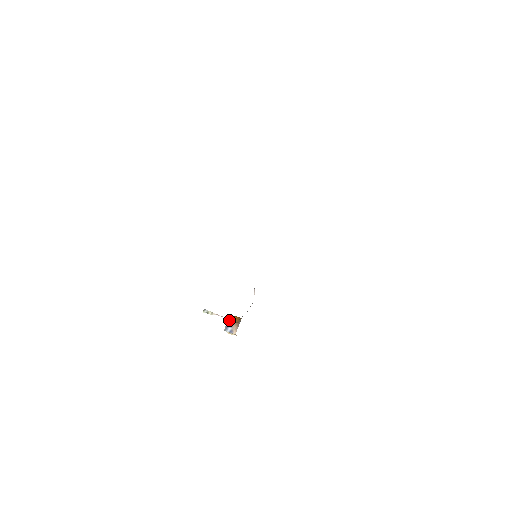
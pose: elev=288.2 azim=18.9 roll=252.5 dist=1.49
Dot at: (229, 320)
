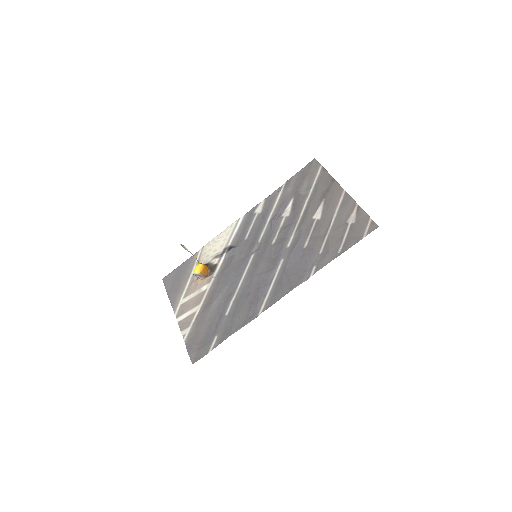
Dot at: (201, 270)
